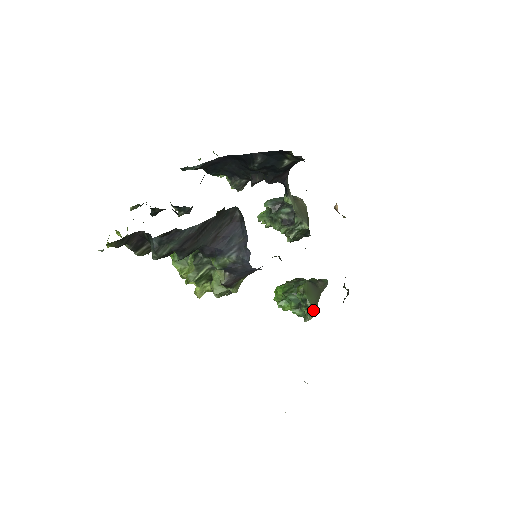
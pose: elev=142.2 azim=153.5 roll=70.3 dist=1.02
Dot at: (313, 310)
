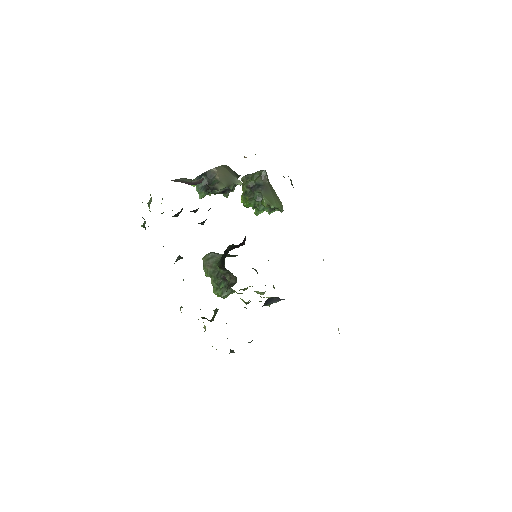
Dot at: (280, 204)
